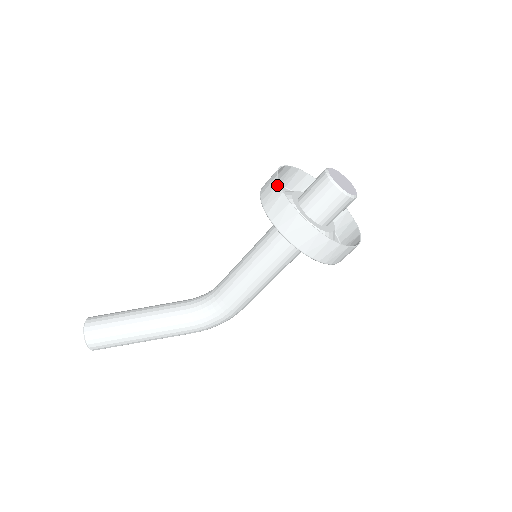
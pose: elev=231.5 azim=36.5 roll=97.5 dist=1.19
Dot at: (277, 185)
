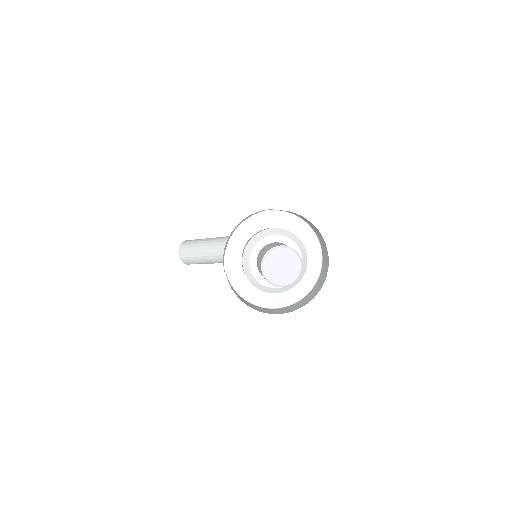
Dot at: occluded
